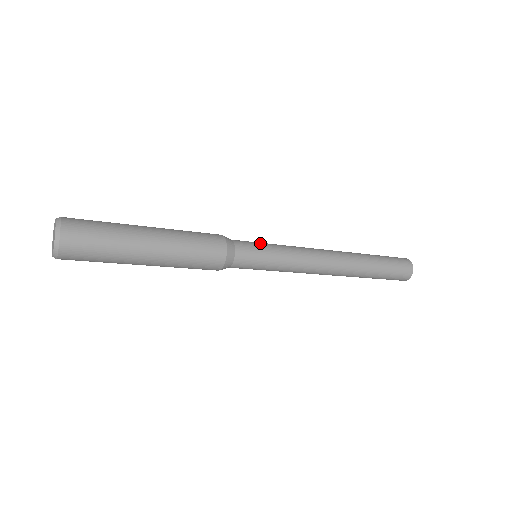
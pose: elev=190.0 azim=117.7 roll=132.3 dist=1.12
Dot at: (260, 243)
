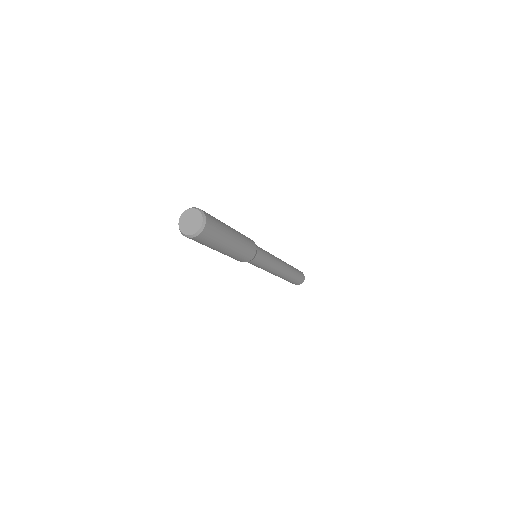
Dot at: (265, 253)
